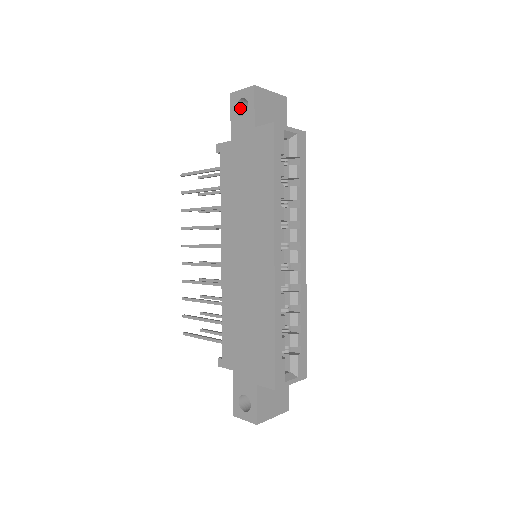
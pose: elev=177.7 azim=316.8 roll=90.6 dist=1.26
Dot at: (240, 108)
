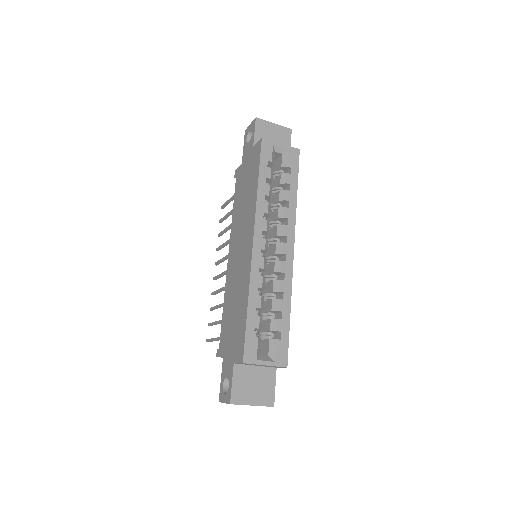
Dot at: occluded
